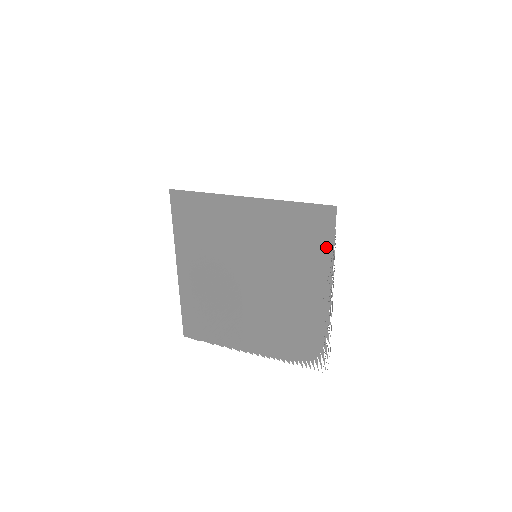
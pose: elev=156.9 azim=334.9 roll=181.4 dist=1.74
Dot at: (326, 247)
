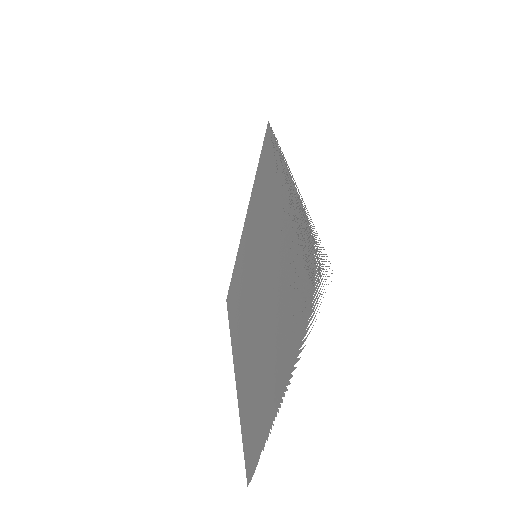
Dot at: (274, 154)
